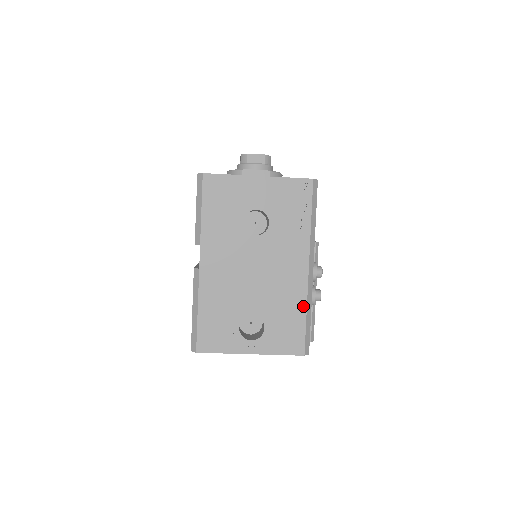
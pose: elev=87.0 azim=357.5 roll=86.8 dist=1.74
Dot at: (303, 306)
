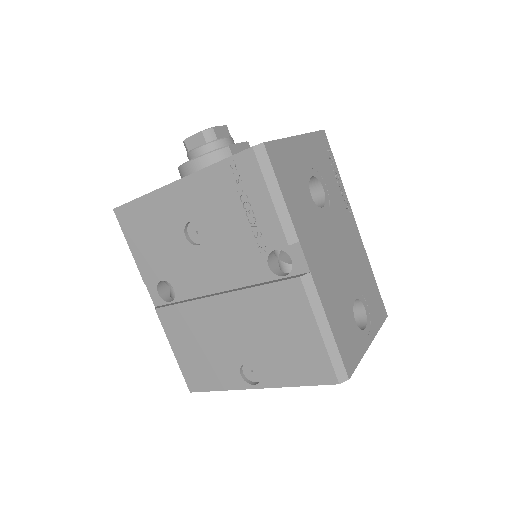
Dot at: (369, 267)
